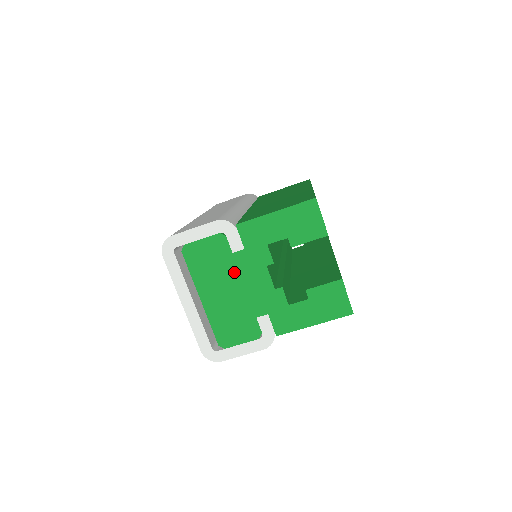
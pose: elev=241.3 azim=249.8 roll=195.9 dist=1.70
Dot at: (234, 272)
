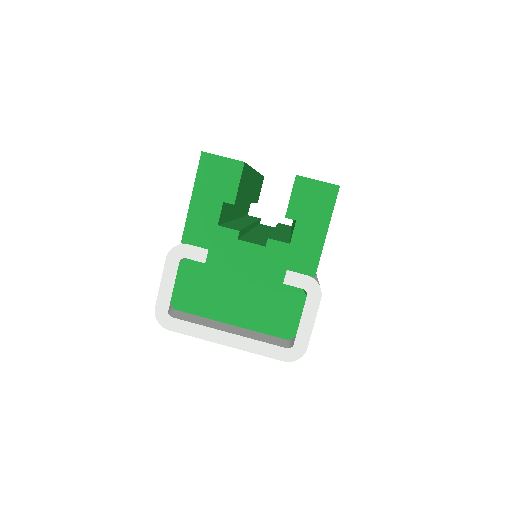
Dot at: (224, 274)
